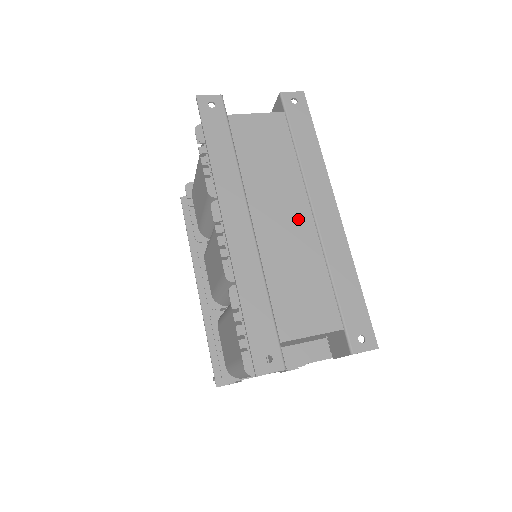
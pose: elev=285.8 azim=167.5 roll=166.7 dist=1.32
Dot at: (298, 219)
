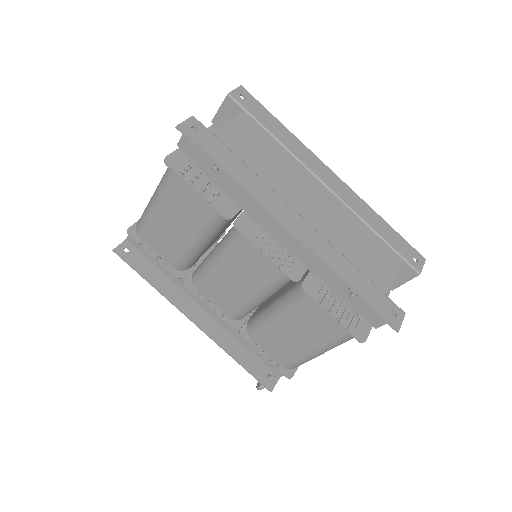
Dot at: (322, 196)
